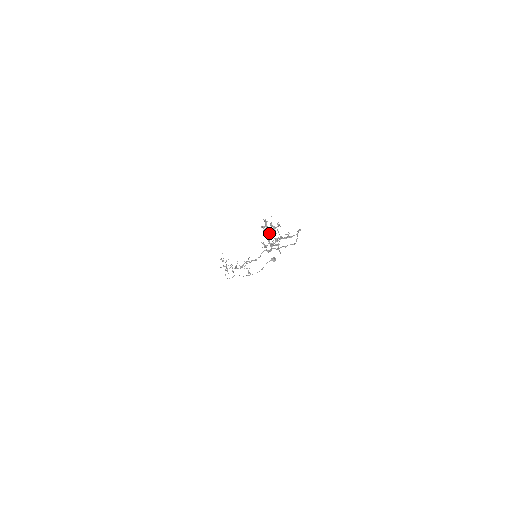
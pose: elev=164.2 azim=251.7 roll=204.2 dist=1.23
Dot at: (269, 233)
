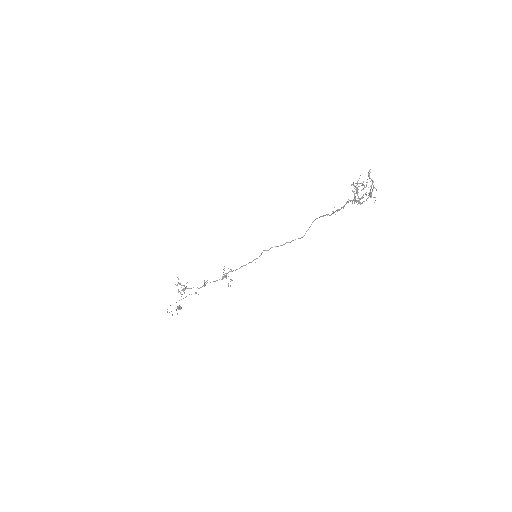
Dot at: (373, 182)
